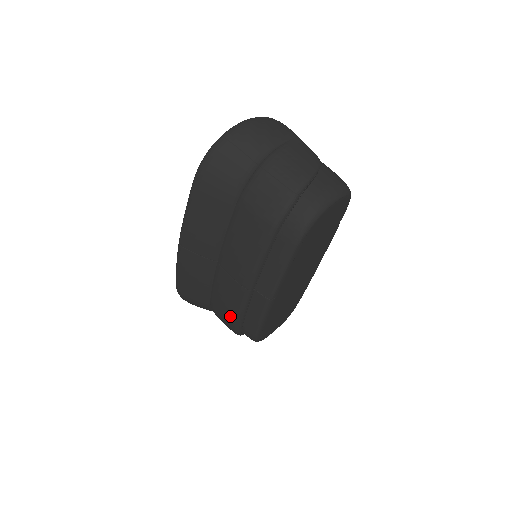
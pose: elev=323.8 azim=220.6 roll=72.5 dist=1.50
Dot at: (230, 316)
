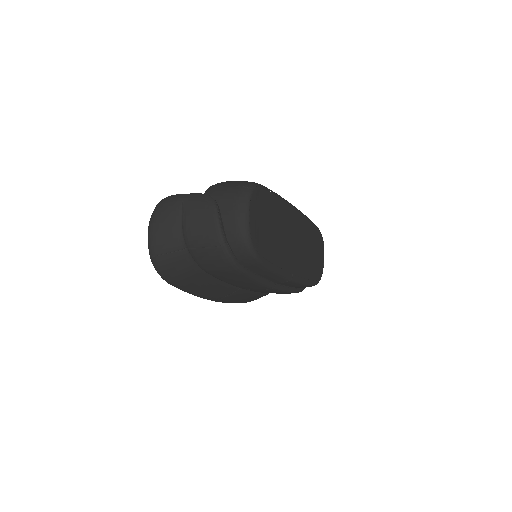
Dot at: occluded
